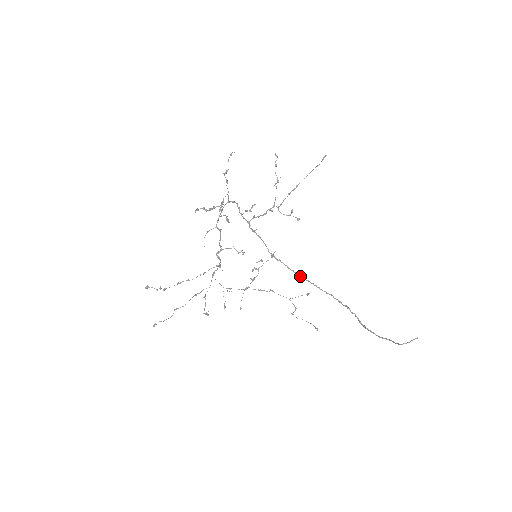
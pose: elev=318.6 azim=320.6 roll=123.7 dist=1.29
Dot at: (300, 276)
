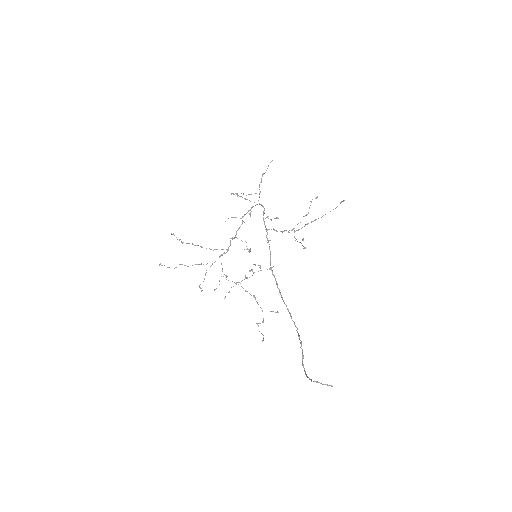
Dot at: (281, 296)
